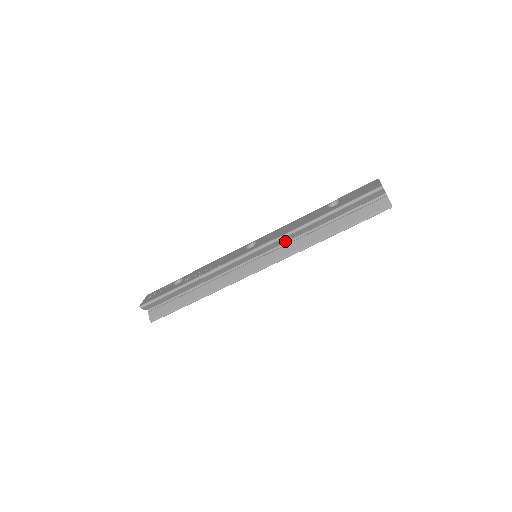
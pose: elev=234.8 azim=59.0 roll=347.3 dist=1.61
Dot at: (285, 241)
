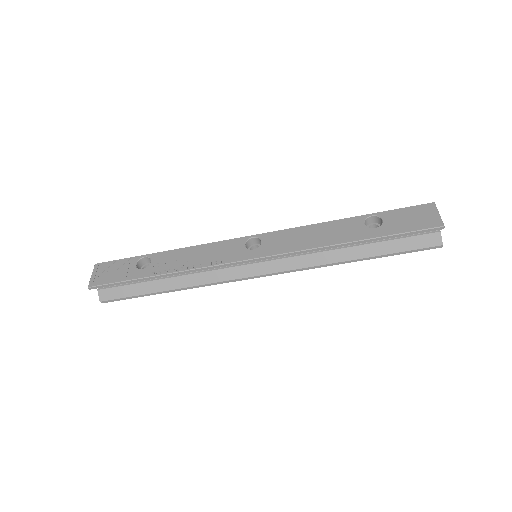
Dot at: occluded
